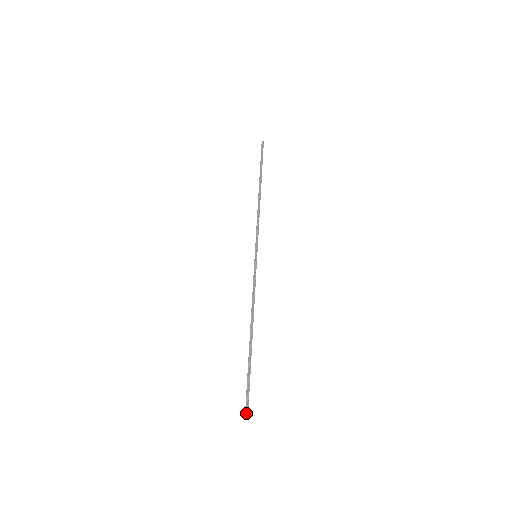
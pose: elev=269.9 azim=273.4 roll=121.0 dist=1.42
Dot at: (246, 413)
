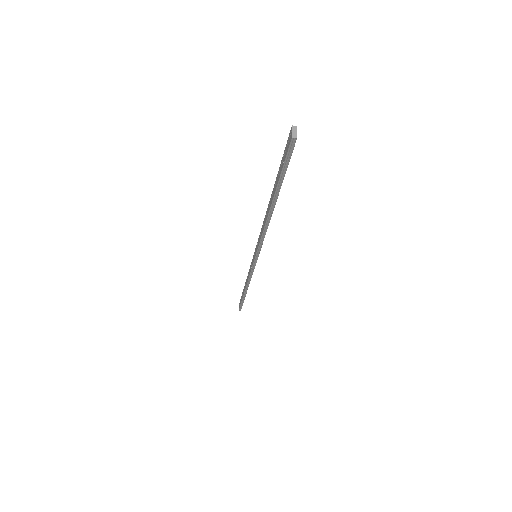
Dot at: (240, 310)
